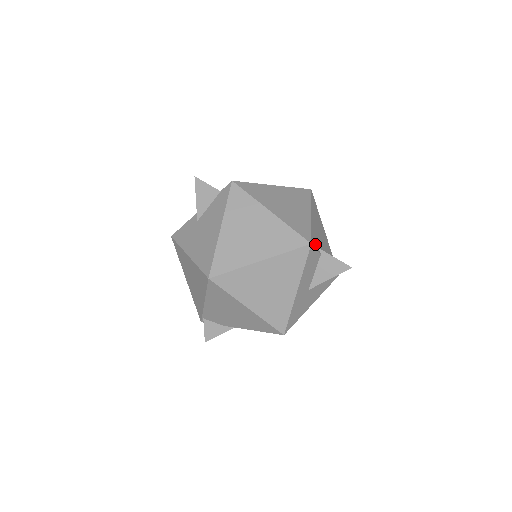
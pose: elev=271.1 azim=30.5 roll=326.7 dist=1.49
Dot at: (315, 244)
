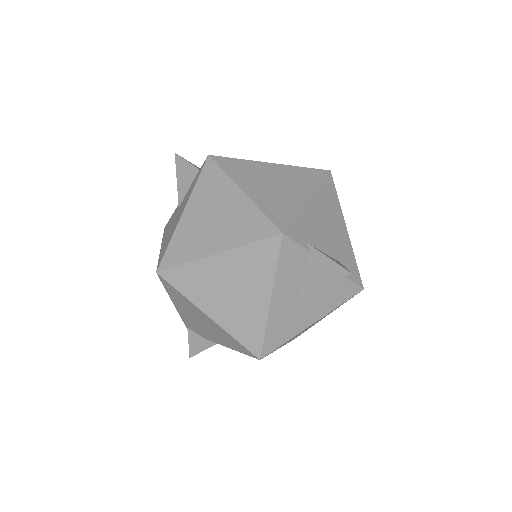
Dot at: (298, 236)
